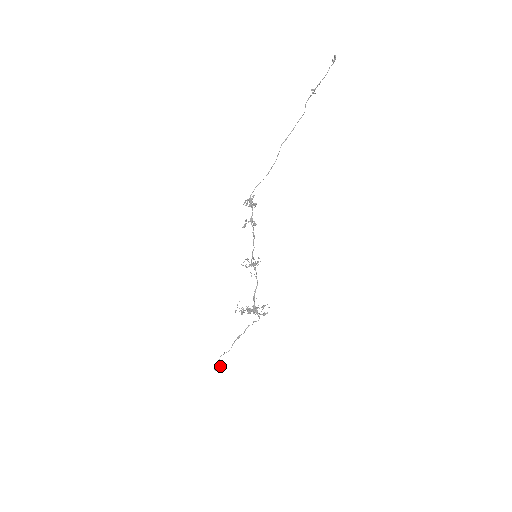
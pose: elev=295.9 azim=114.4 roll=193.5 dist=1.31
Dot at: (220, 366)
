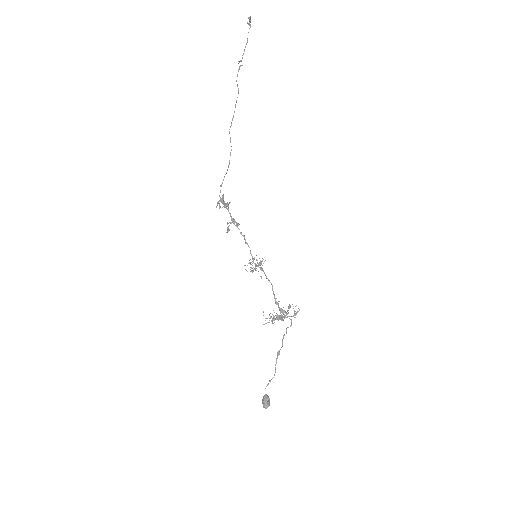
Dot at: (269, 401)
